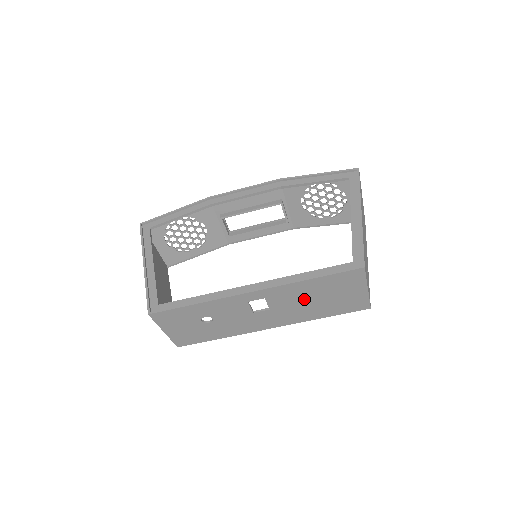
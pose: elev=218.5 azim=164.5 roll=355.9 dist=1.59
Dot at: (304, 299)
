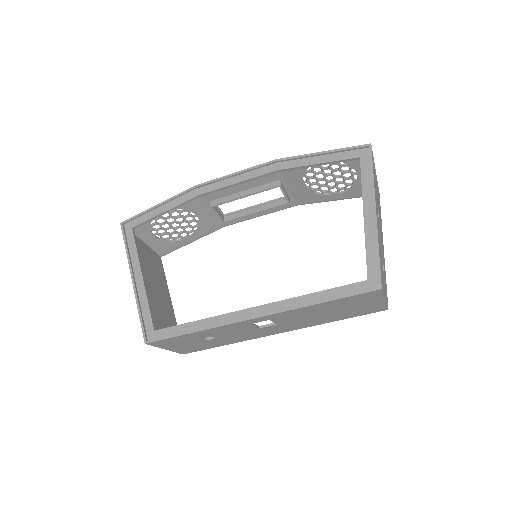
Dot at: (313, 314)
